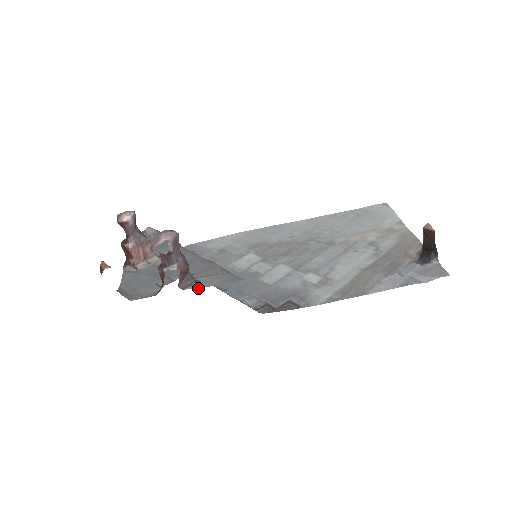
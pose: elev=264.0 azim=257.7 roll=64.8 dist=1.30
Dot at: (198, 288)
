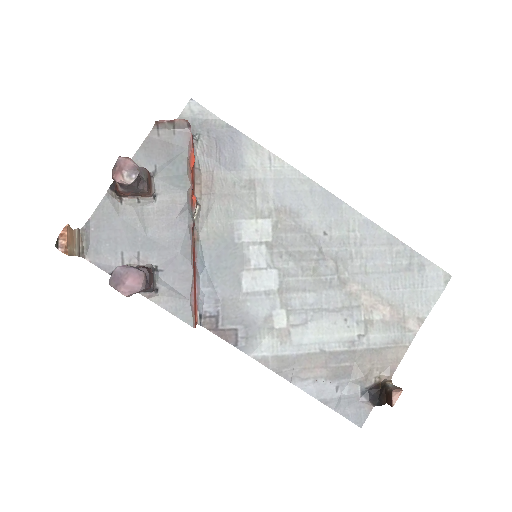
Dot at: (150, 300)
